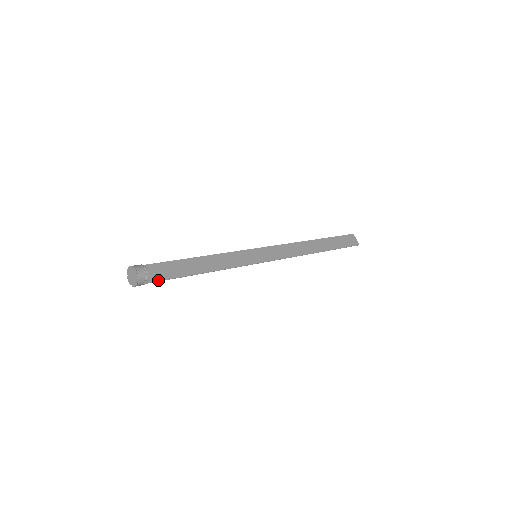
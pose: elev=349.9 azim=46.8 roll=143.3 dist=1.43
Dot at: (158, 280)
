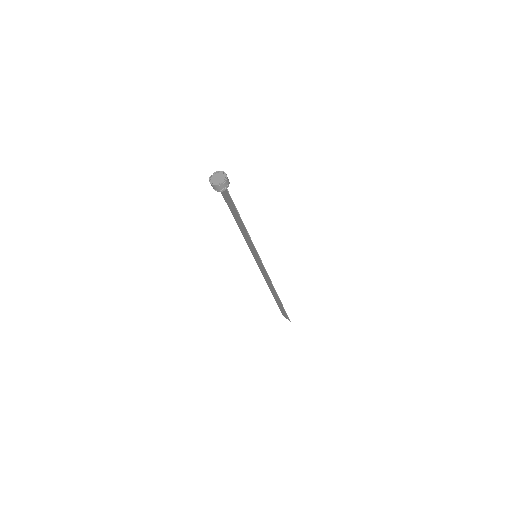
Dot at: occluded
